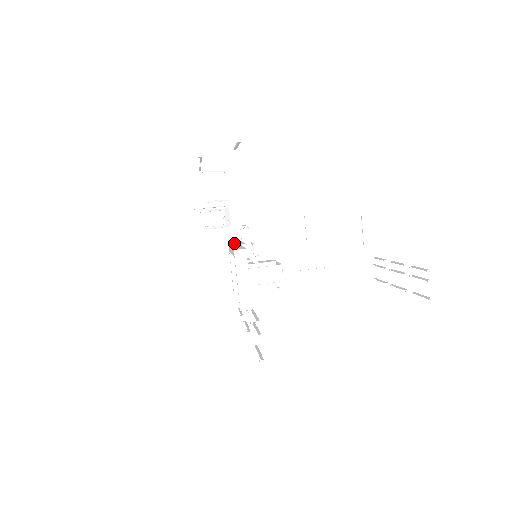
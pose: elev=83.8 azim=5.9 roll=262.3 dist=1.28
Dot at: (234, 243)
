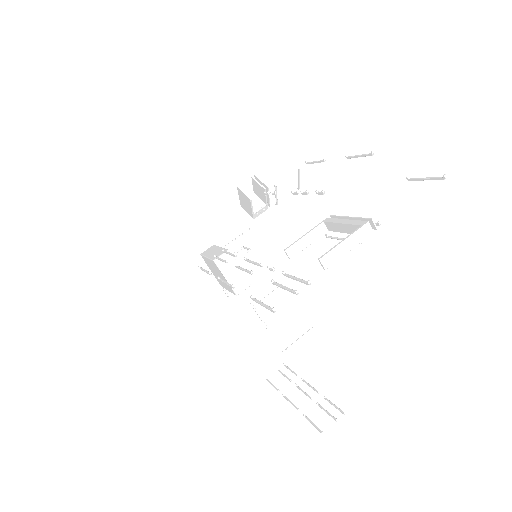
Dot at: (362, 219)
